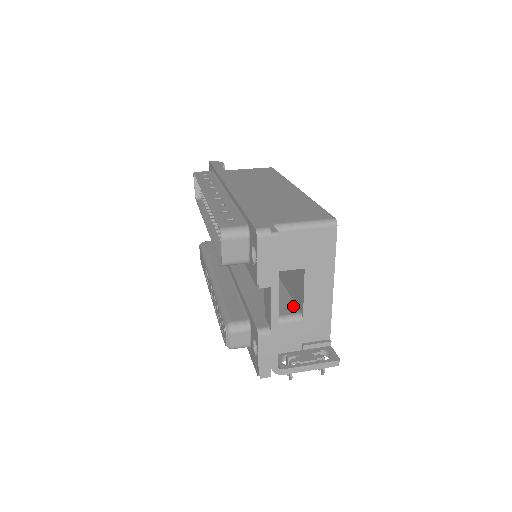
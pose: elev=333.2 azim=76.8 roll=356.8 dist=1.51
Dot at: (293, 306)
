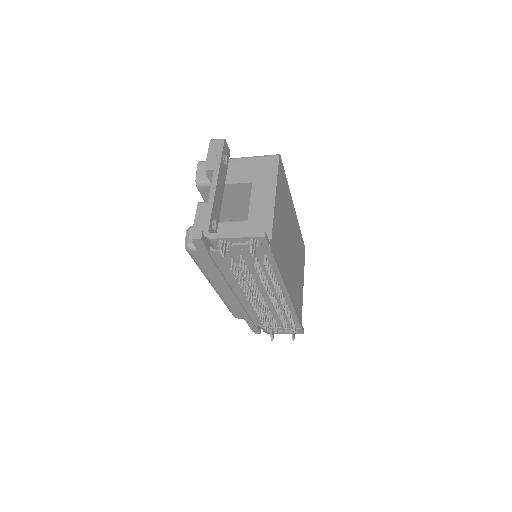
Dot at: occluded
